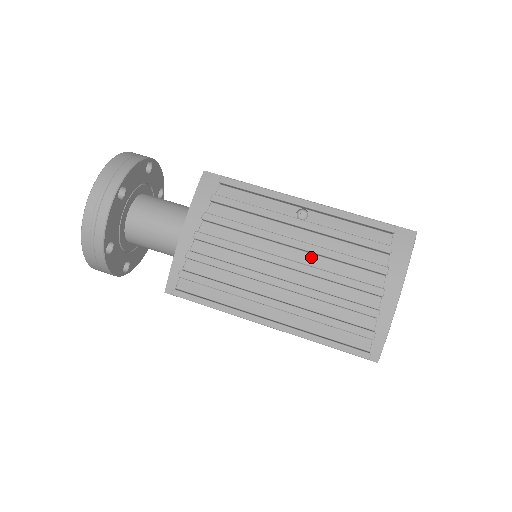
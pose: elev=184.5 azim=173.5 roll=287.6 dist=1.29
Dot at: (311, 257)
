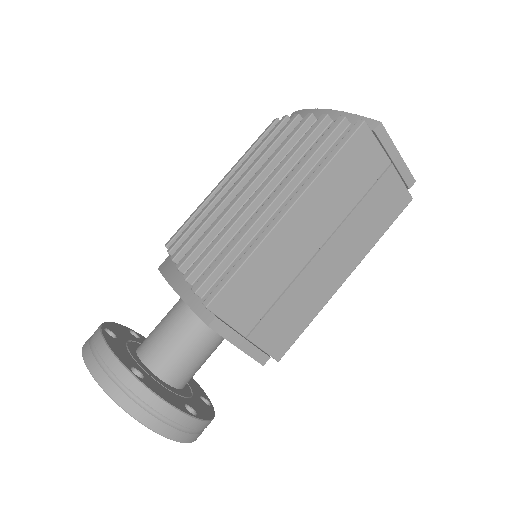
Dot at: occluded
